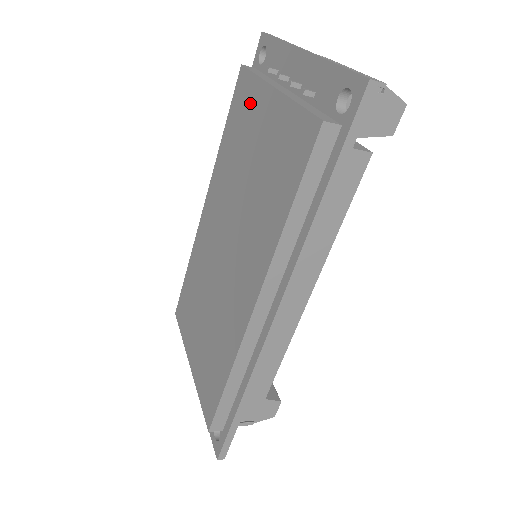
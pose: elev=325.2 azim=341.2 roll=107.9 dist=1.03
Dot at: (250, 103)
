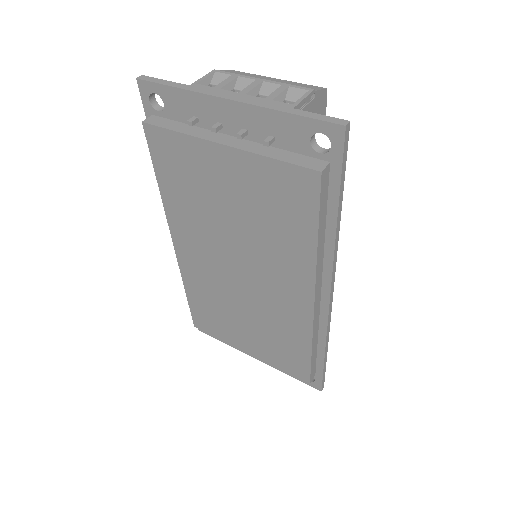
Dot at: (189, 158)
